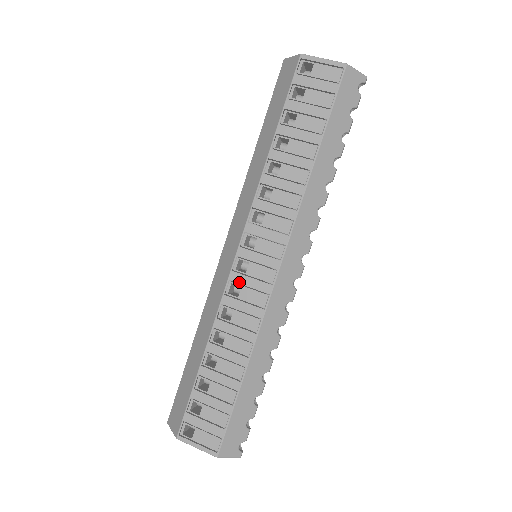
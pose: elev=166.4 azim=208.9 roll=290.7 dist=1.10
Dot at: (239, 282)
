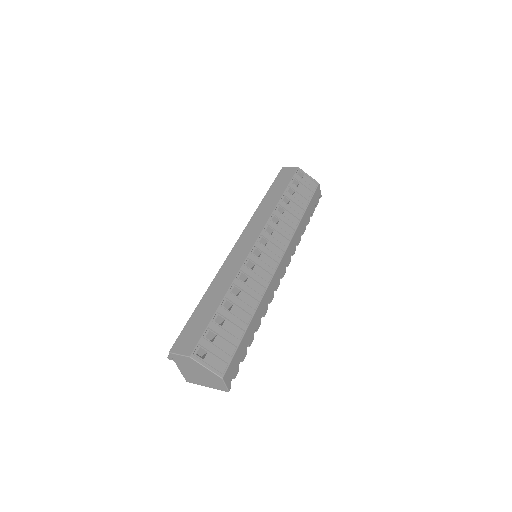
Dot at: (254, 261)
